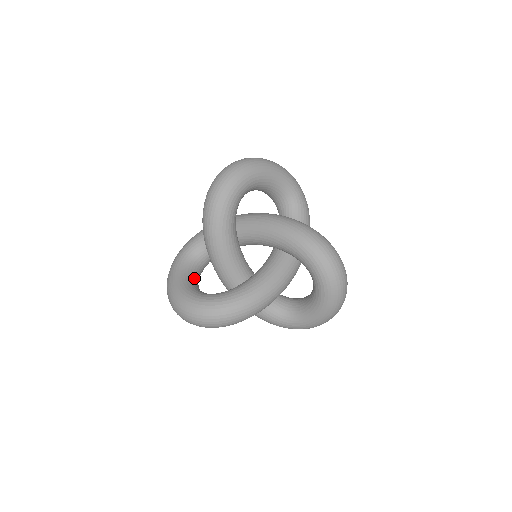
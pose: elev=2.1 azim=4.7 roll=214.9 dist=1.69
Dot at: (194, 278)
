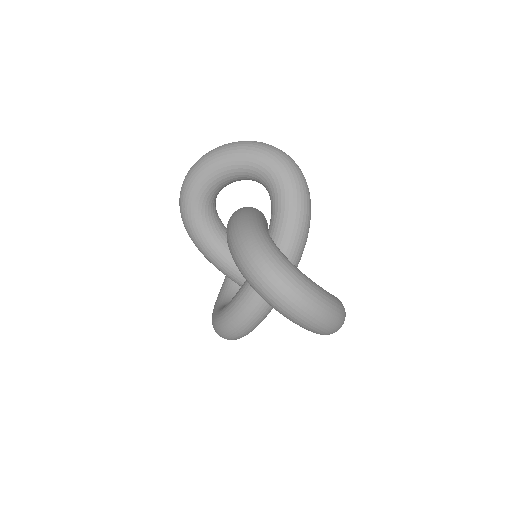
Dot at: (236, 283)
